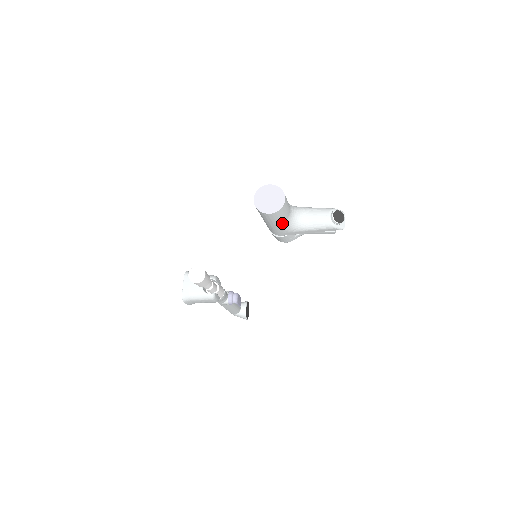
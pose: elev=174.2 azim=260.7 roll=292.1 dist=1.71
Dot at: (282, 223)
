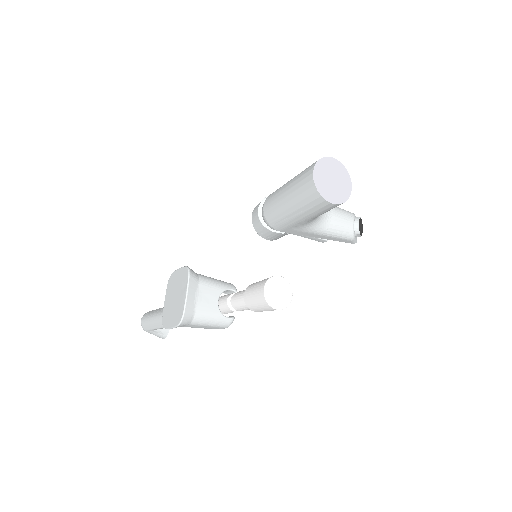
Dot at: (313, 218)
